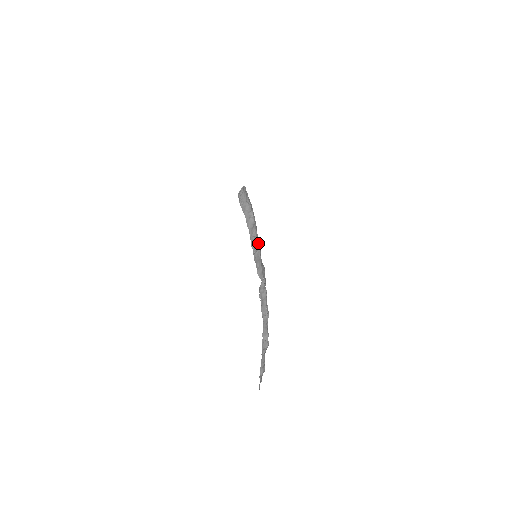
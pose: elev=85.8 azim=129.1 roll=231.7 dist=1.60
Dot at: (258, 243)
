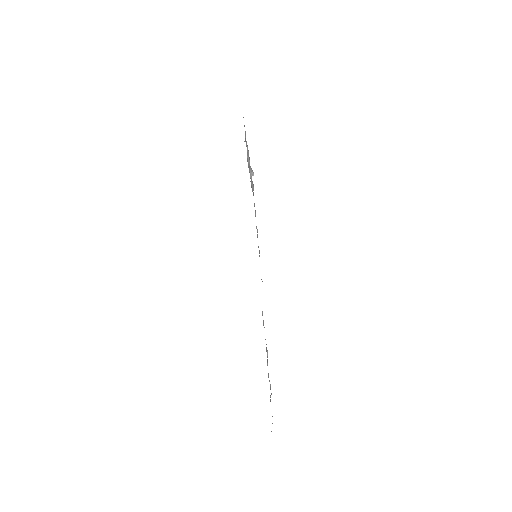
Dot at: occluded
